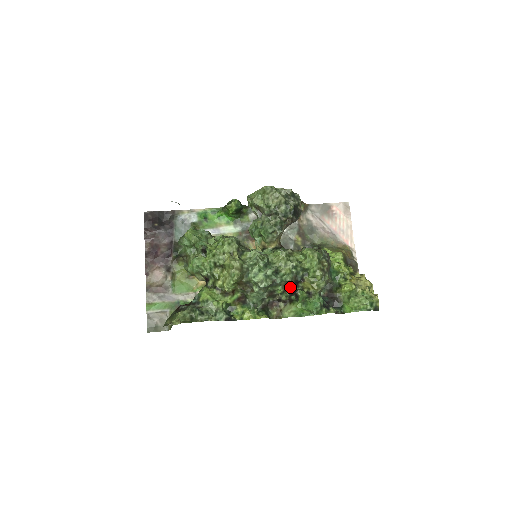
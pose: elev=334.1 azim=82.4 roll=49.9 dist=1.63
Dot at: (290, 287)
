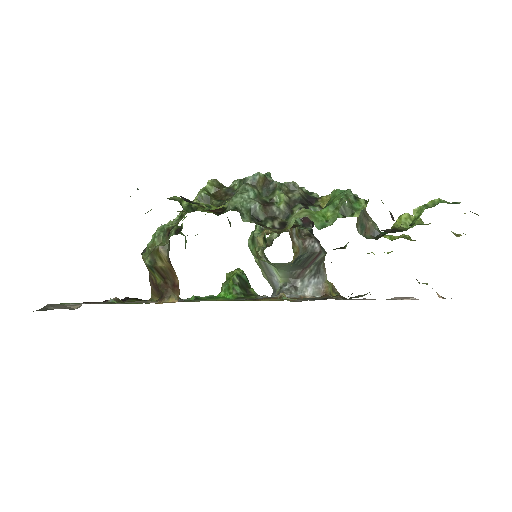
Dot at: (298, 199)
